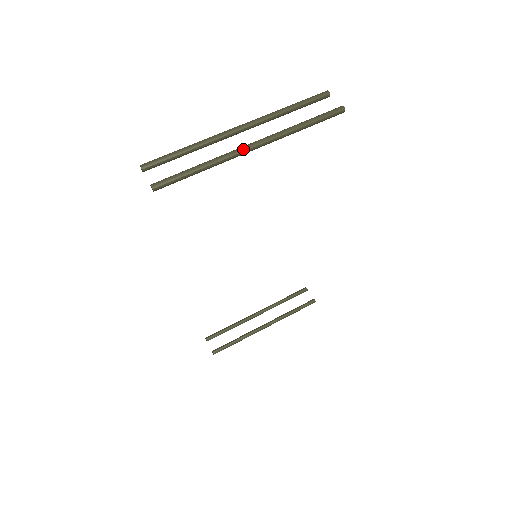
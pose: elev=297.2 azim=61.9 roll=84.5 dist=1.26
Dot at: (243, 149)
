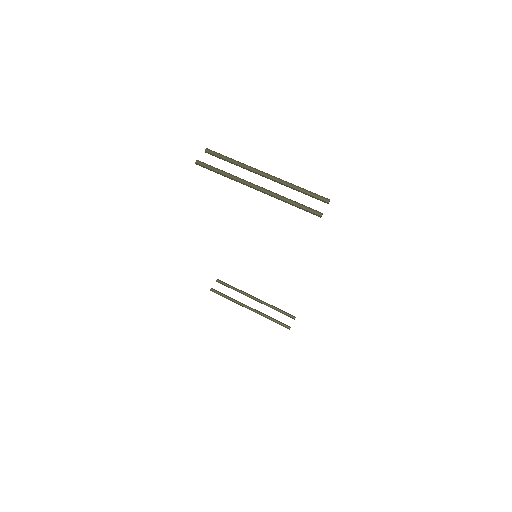
Dot at: (250, 184)
